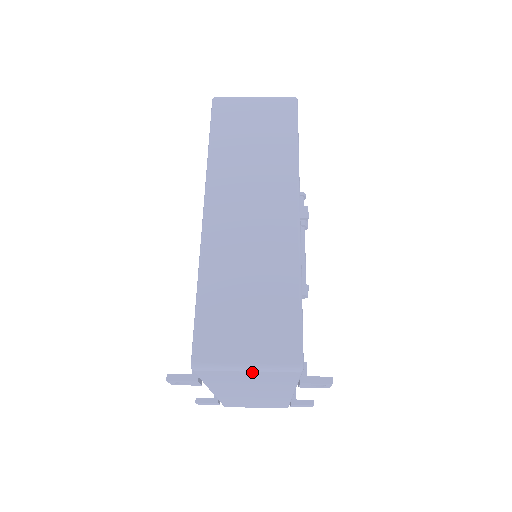
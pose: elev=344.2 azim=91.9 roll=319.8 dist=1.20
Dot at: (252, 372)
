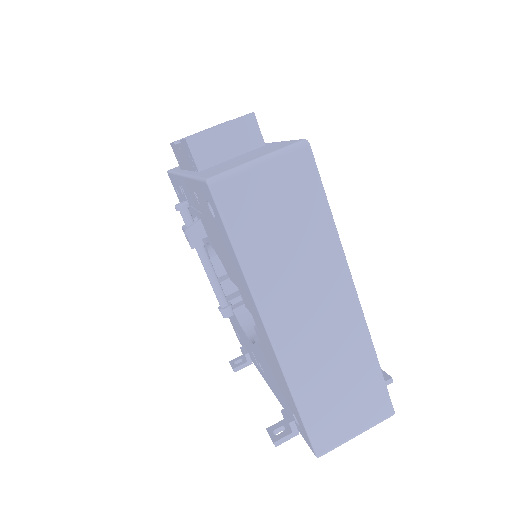
Dot at: occluded
